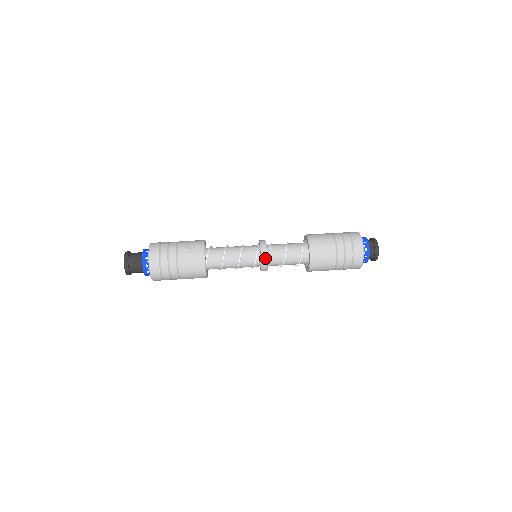
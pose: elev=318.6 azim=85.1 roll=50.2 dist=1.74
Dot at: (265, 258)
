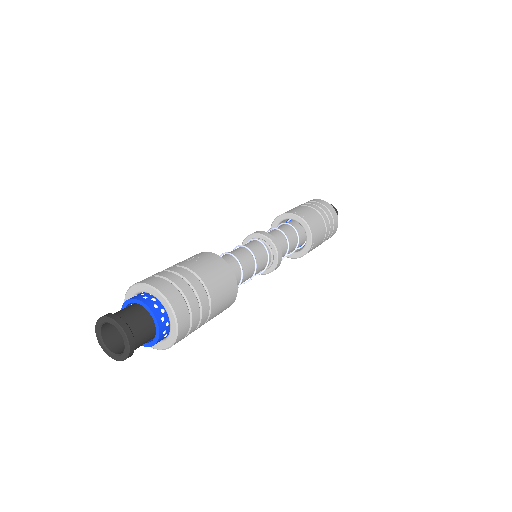
Dot at: (272, 238)
